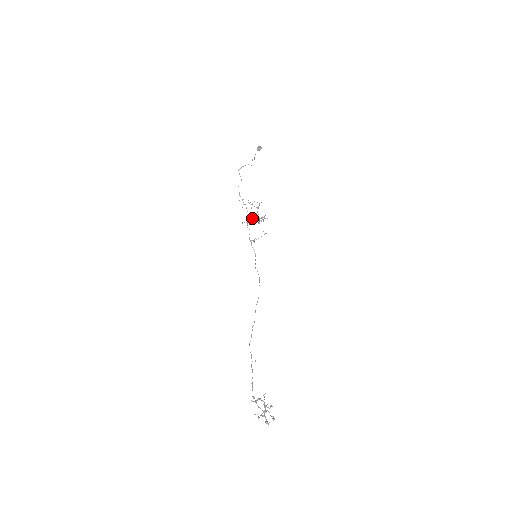
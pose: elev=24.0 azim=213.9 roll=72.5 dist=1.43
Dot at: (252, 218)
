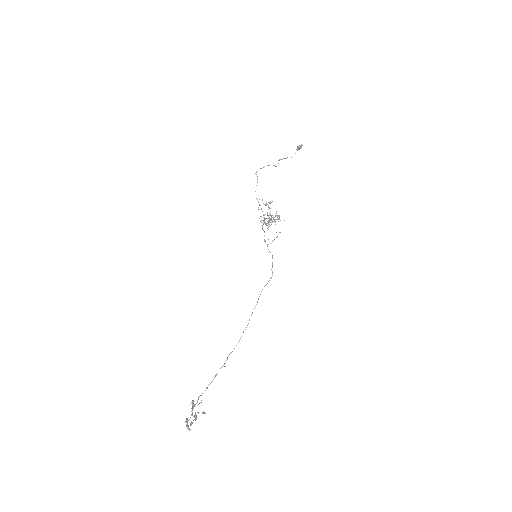
Dot at: occluded
